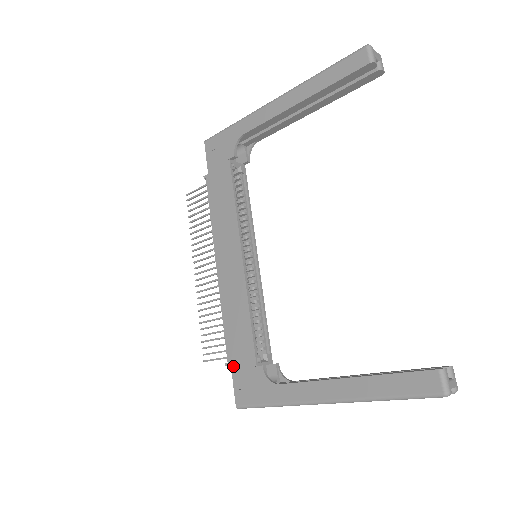
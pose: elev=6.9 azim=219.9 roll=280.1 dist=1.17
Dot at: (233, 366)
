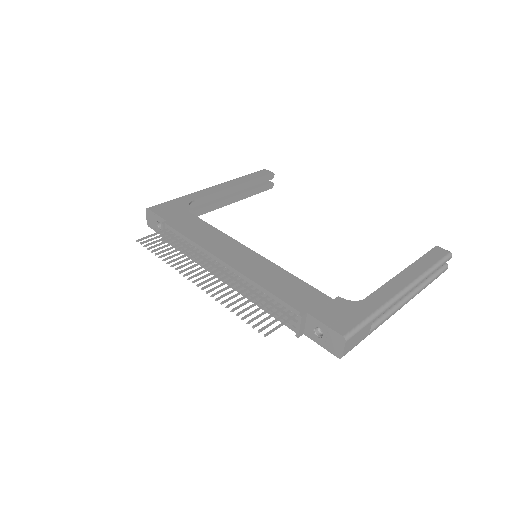
Dot at: (310, 311)
